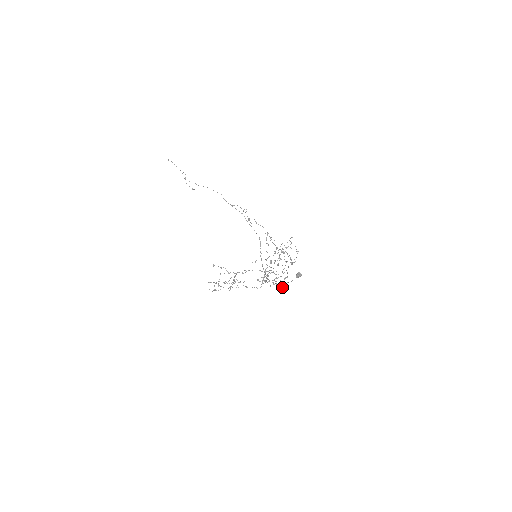
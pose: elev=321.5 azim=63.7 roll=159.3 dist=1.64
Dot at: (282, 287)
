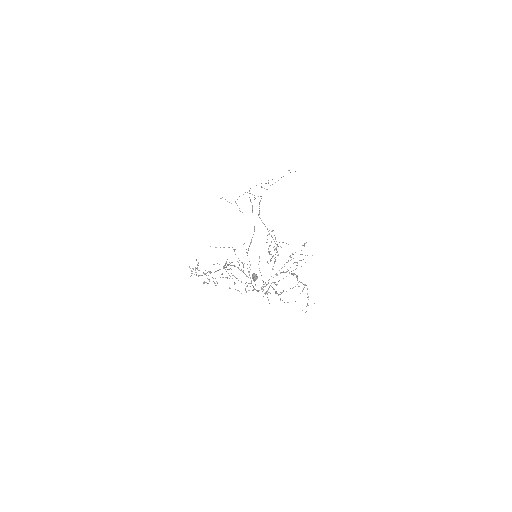
Dot at: (246, 292)
